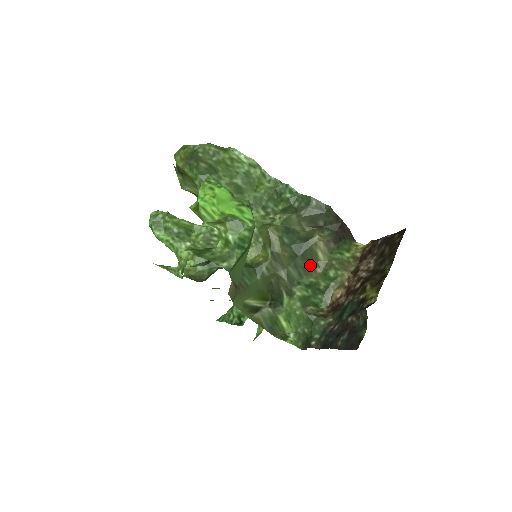
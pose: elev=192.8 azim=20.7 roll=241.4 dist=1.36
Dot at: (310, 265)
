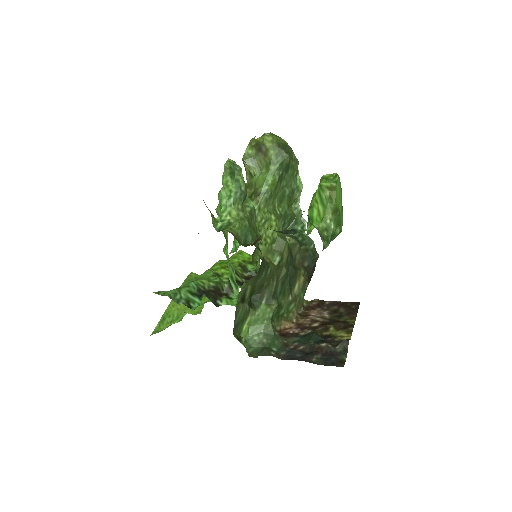
Dot at: (289, 289)
